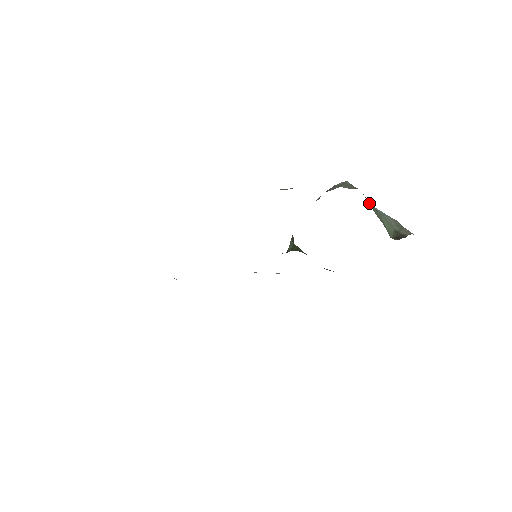
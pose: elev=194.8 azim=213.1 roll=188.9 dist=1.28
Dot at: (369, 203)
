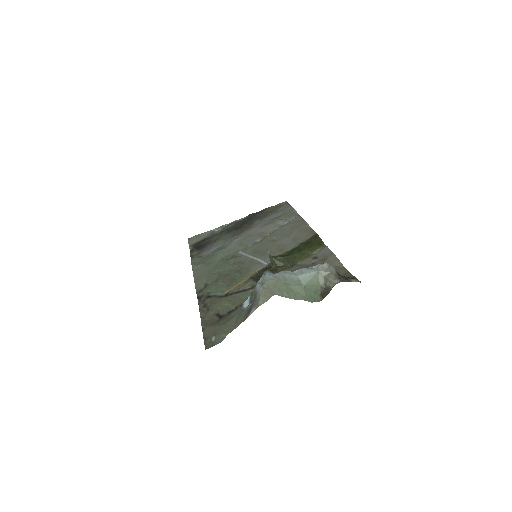
Dot at: (289, 288)
